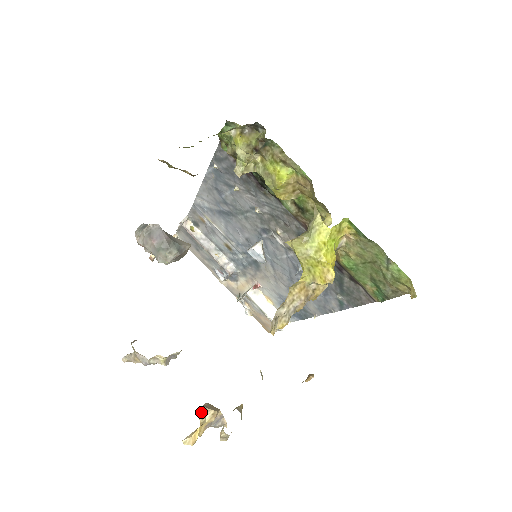
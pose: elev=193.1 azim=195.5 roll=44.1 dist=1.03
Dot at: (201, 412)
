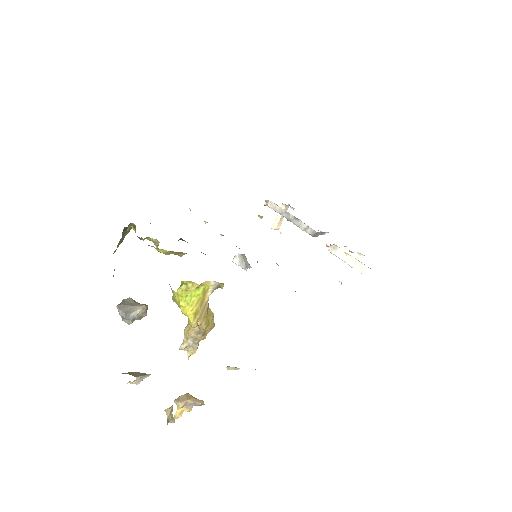
Dot at: (175, 402)
